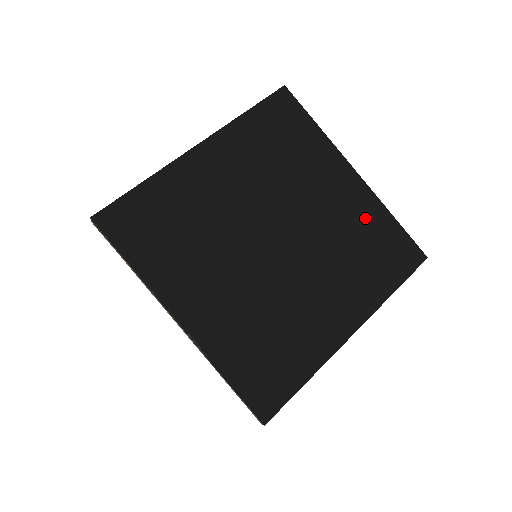
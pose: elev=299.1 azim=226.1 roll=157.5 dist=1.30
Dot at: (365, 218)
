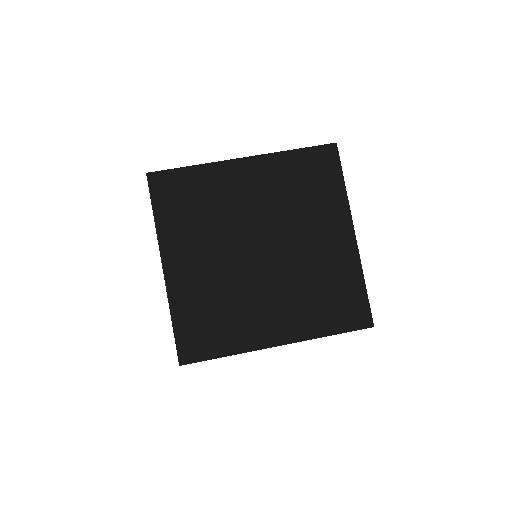
Dot at: (340, 271)
